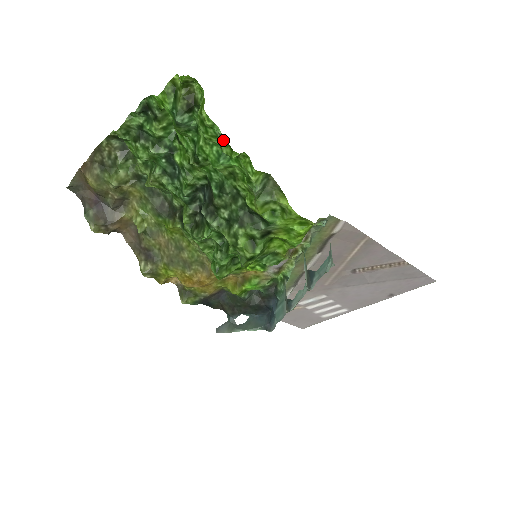
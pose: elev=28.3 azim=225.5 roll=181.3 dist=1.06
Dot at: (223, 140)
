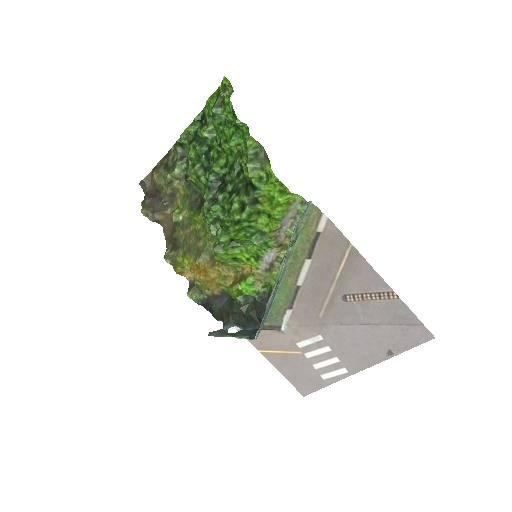
Dot at: (234, 114)
